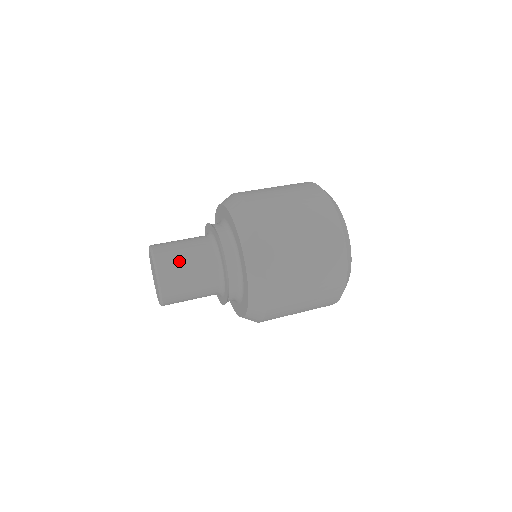
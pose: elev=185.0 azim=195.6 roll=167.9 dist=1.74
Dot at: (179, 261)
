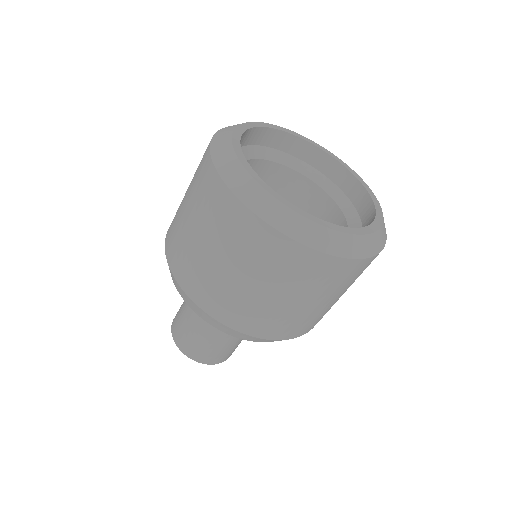
Dot at: (187, 333)
